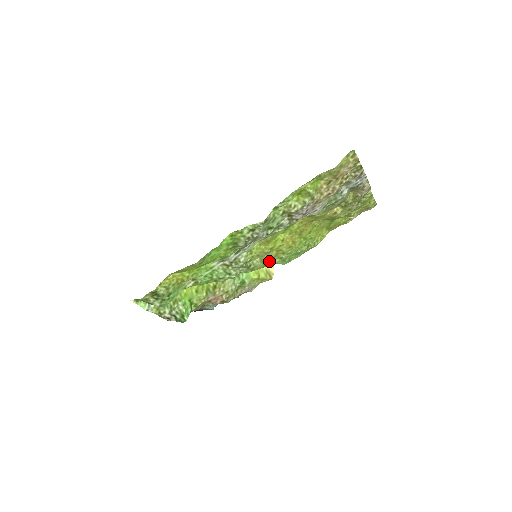
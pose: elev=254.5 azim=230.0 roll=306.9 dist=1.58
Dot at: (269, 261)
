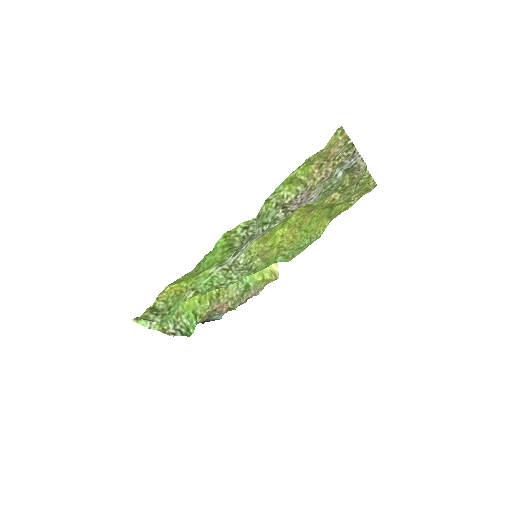
Dot at: (271, 260)
